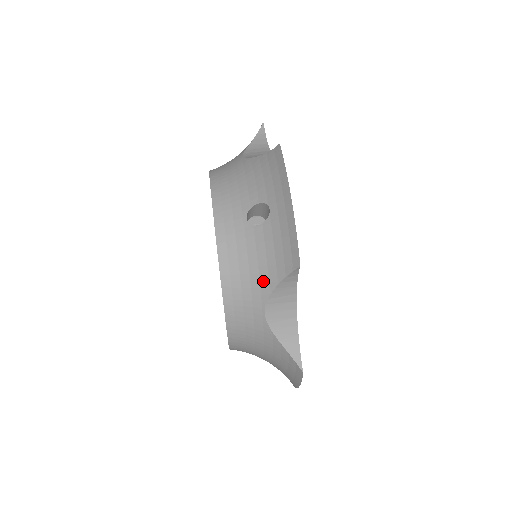
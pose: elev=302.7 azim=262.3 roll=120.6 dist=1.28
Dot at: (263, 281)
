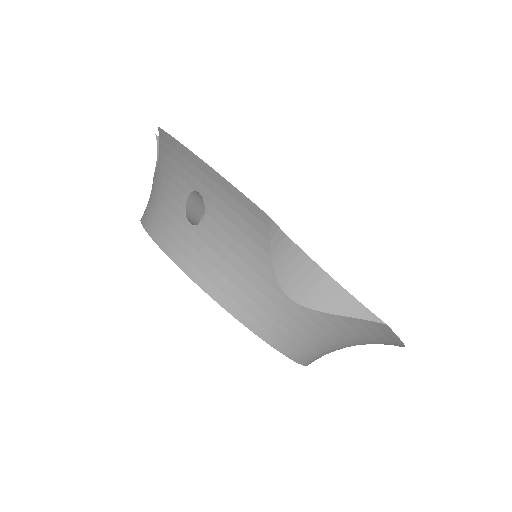
Dot at: (256, 268)
